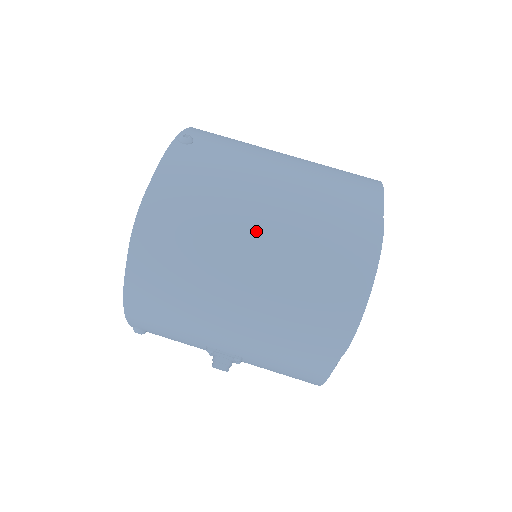
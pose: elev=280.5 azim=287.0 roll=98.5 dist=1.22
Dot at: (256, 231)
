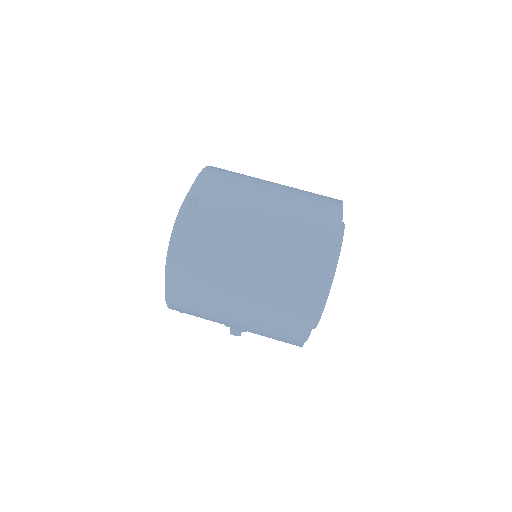
Dot at: (244, 276)
